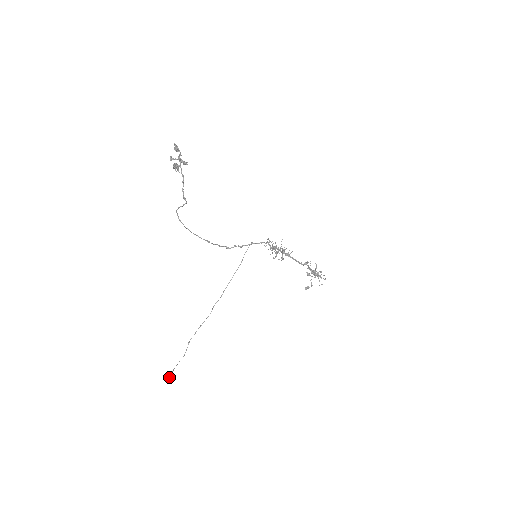
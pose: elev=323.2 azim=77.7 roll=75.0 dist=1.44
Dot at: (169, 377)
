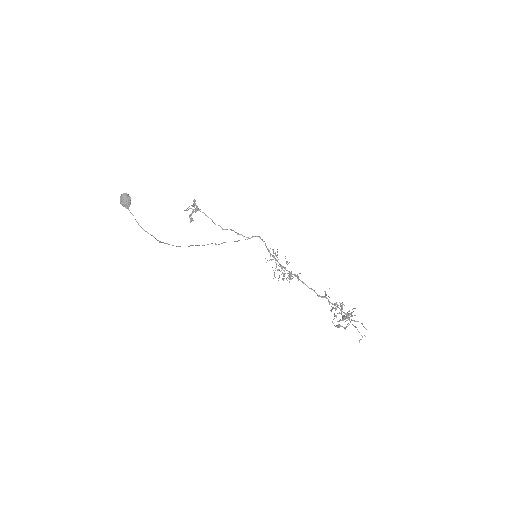
Dot at: (127, 195)
